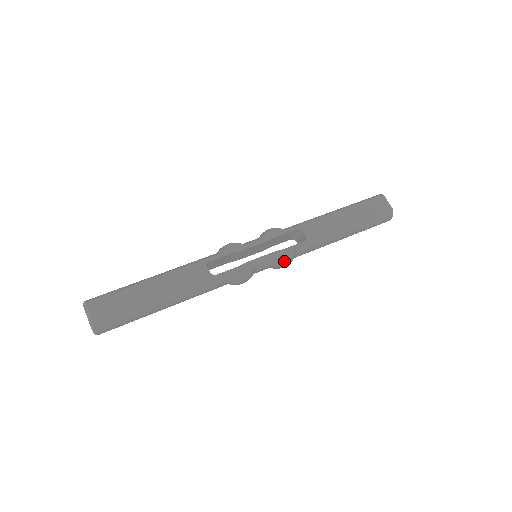
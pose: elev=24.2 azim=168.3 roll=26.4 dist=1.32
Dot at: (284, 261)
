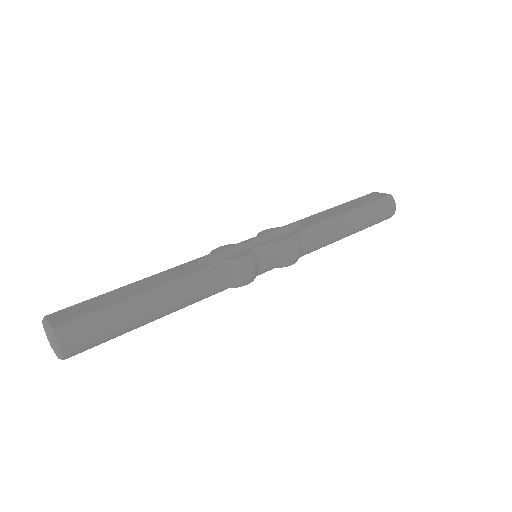
Dot at: (288, 243)
